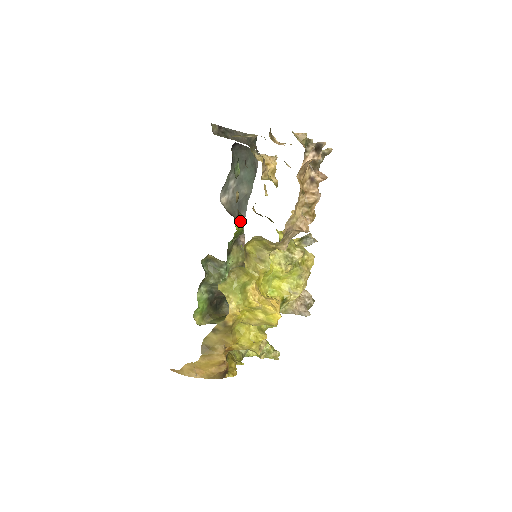
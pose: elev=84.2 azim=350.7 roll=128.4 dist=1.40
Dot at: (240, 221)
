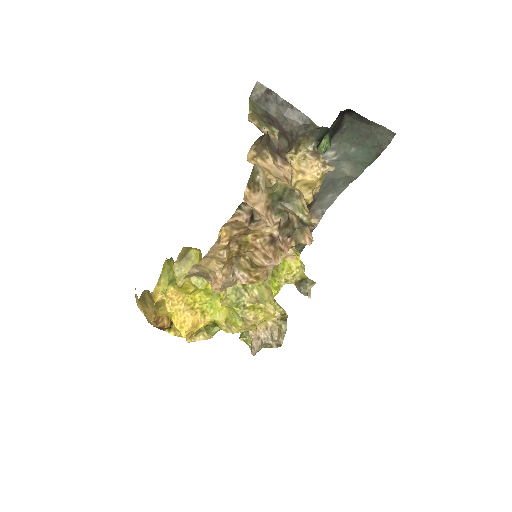
Dot at: occluded
